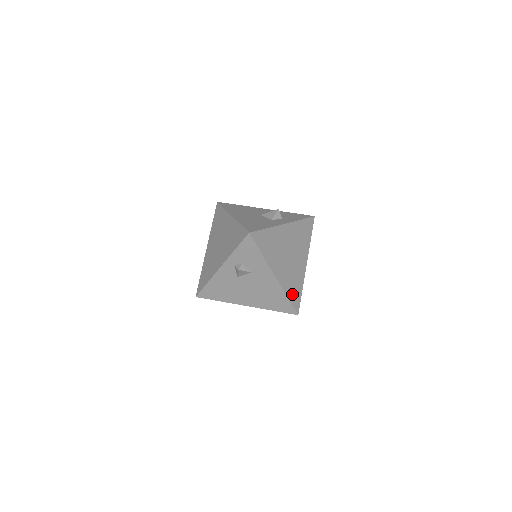
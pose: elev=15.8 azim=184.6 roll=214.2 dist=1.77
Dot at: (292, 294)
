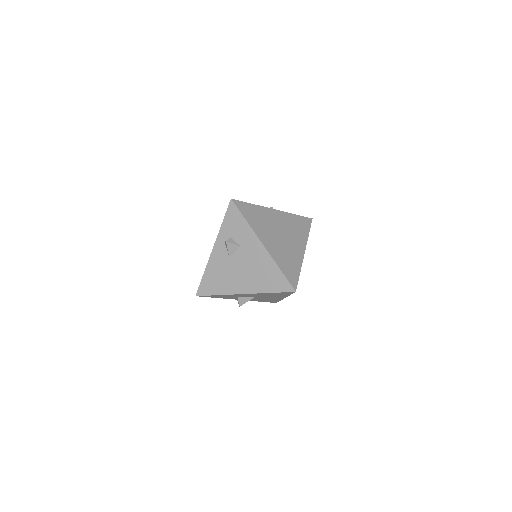
Dot at: (286, 269)
